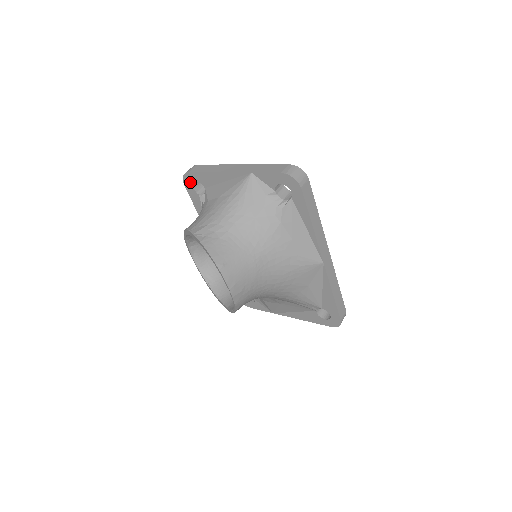
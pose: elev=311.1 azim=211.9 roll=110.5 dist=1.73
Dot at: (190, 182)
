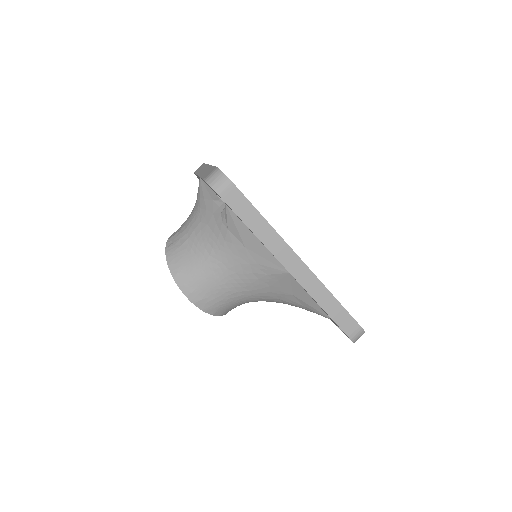
Dot at: occluded
